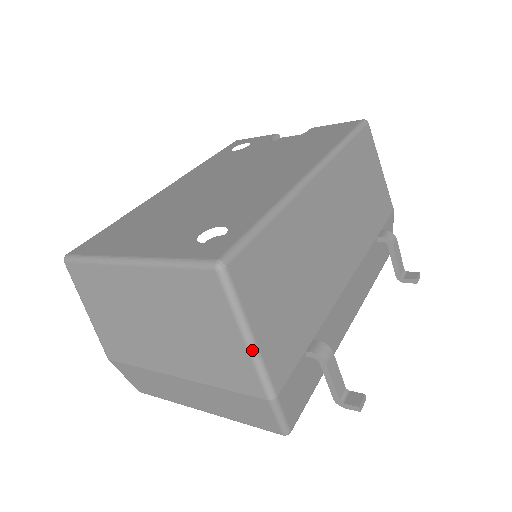
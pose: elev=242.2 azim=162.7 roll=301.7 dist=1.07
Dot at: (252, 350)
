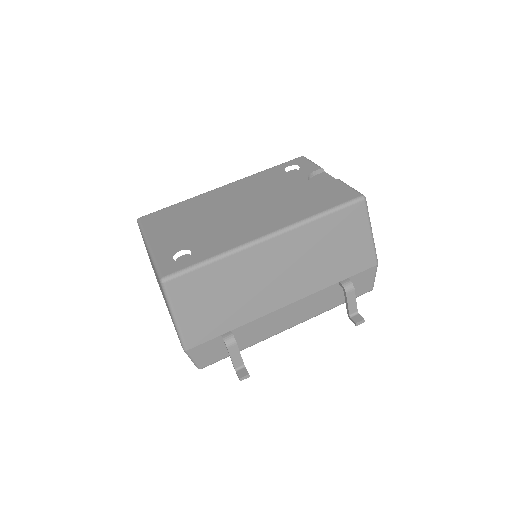
Dot at: (175, 324)
